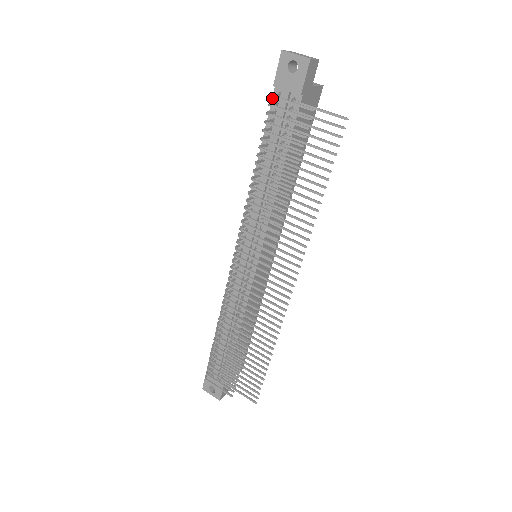
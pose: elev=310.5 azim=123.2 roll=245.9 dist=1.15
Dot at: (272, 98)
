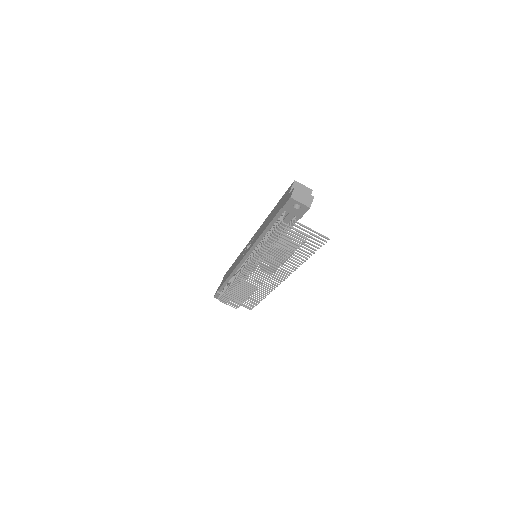
Dot at: (279, 210)
